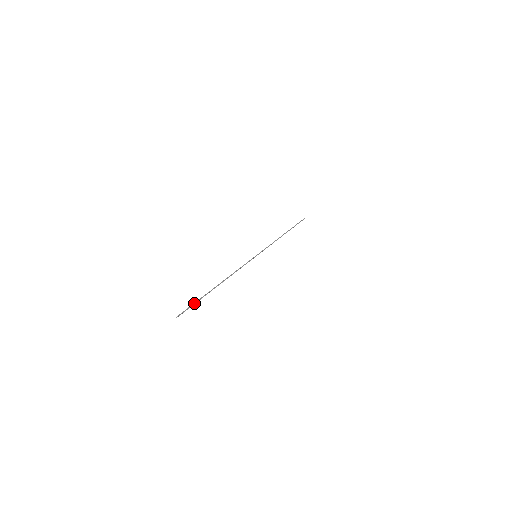
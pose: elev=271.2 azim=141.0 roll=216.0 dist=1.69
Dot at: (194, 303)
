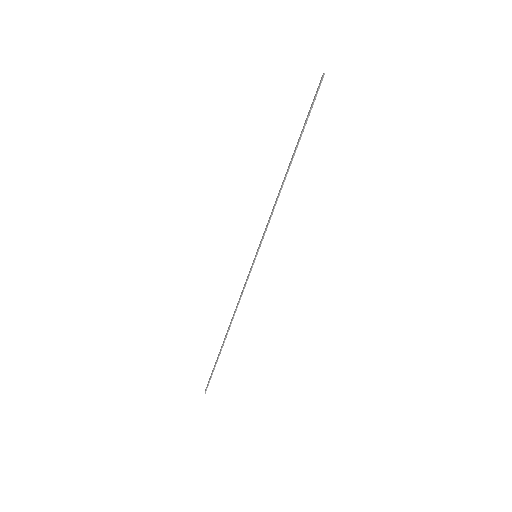
Dot at: (212, 373)
